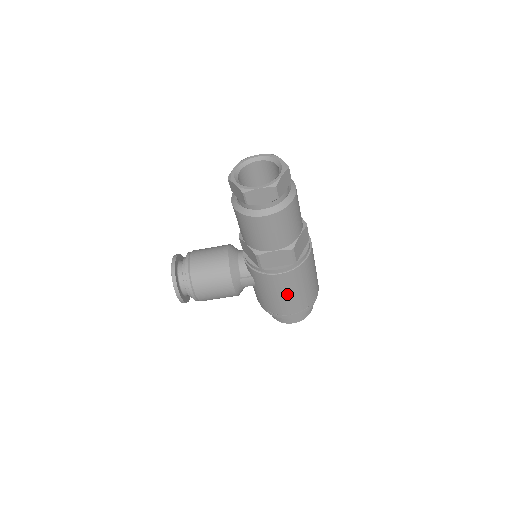
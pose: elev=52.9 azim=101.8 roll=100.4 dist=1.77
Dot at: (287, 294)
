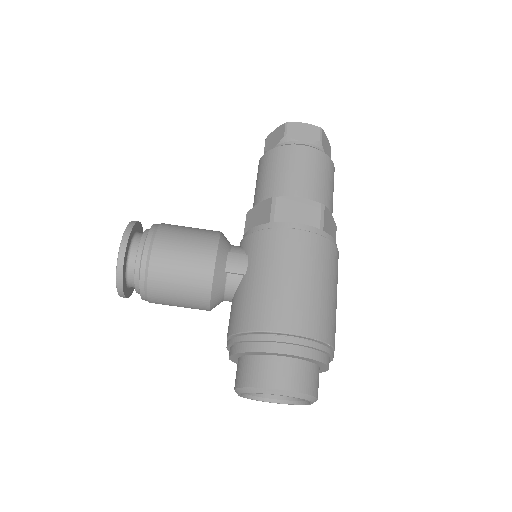
Dot at: (298, 278)
